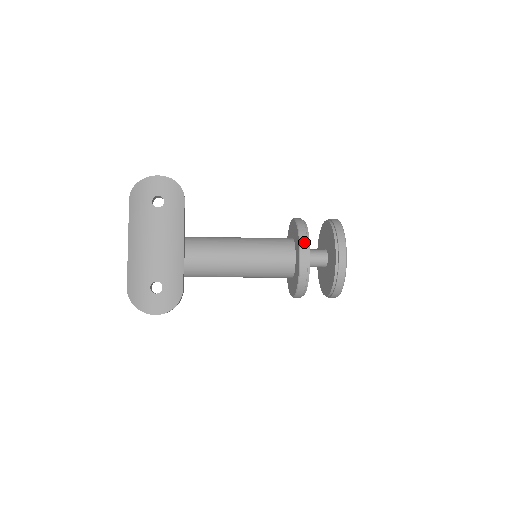
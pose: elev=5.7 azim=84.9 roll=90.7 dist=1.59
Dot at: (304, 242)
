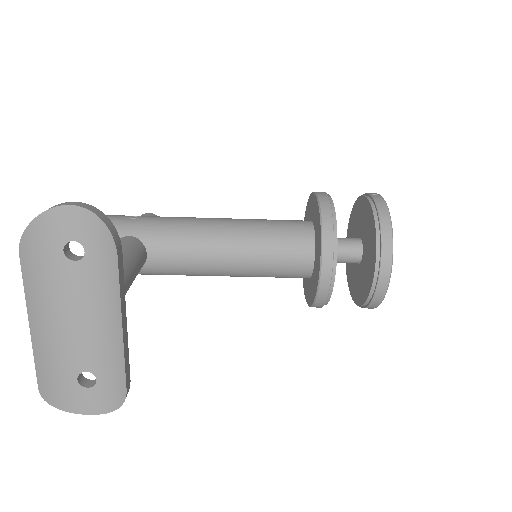
Dot at: (328, 251)
